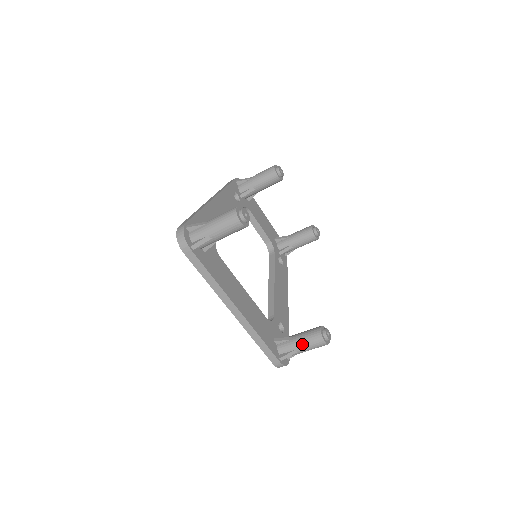
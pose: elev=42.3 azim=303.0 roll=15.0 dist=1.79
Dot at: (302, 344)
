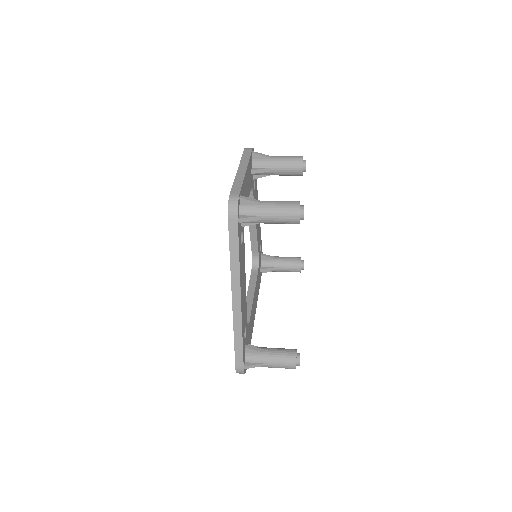
Dot at: occluded
